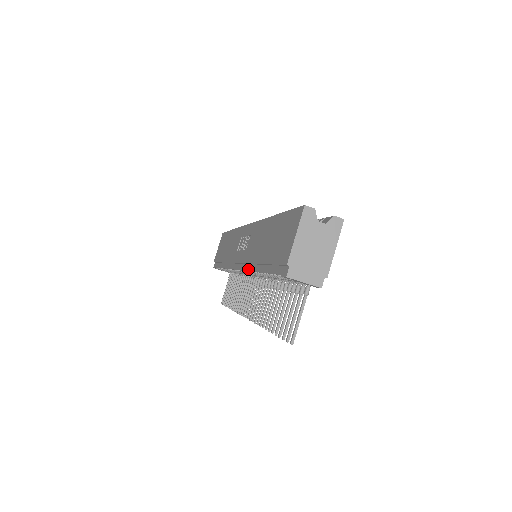
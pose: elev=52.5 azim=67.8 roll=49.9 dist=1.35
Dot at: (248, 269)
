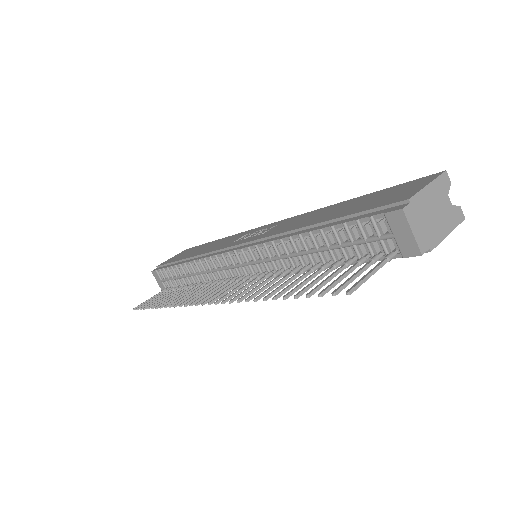
Dot at: (269, 240)
